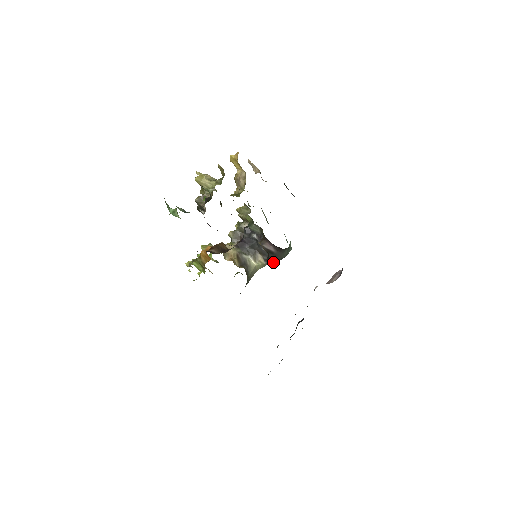
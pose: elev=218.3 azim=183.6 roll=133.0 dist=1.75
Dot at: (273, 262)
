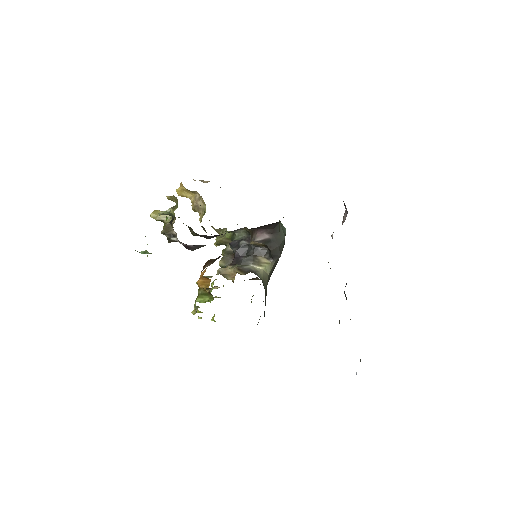
Dot at: (277, 252)
